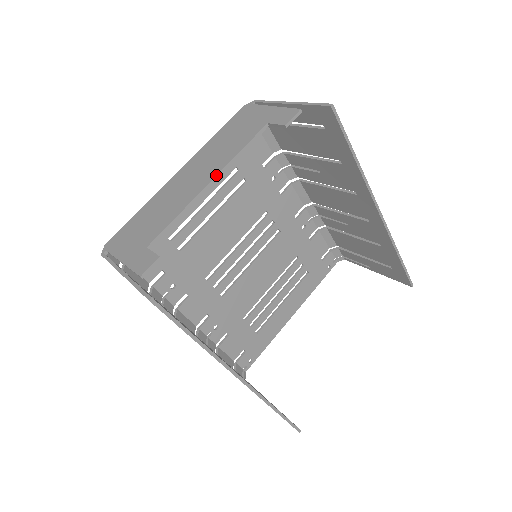
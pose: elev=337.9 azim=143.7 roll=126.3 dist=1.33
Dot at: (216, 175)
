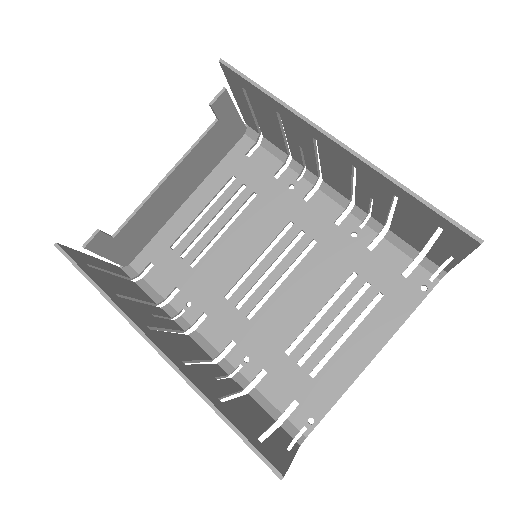
Dot at: (170, 170)
